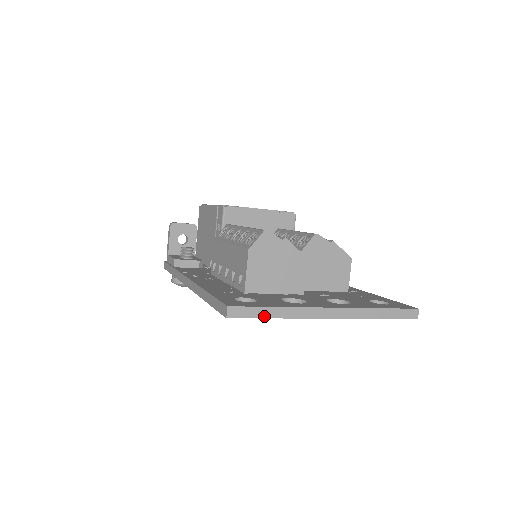
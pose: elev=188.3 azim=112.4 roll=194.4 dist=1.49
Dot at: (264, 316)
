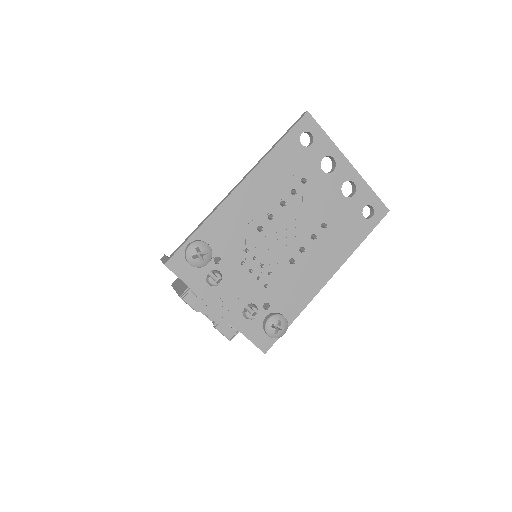
Dot at: (322, 129)
